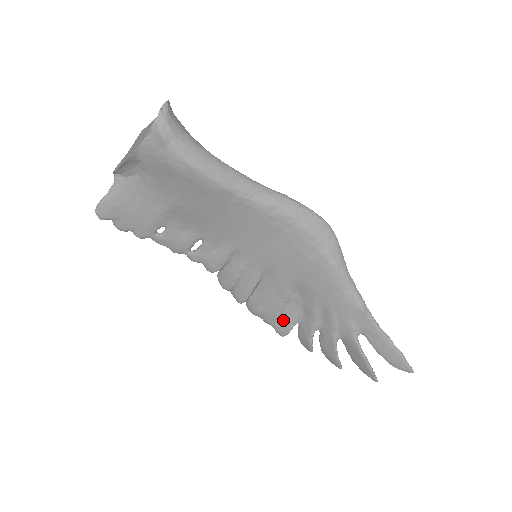
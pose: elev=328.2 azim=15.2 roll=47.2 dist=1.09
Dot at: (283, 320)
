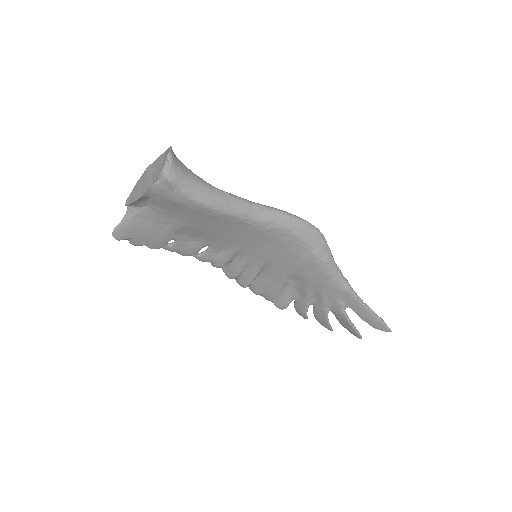
Dot at: (281, 298)
